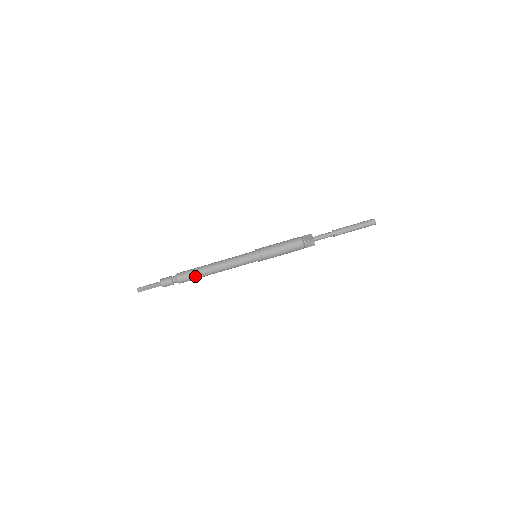
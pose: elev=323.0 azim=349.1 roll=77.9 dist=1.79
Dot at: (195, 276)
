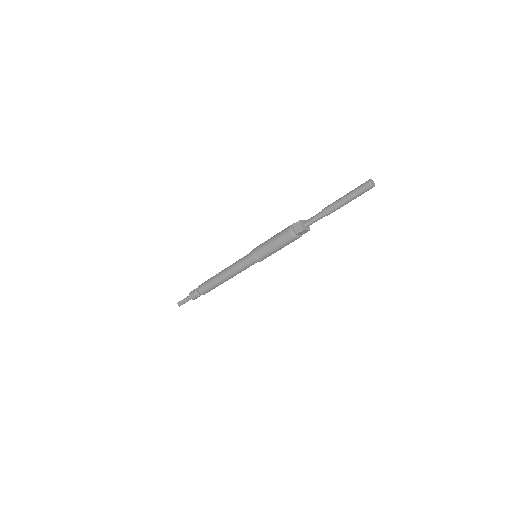
Dot at: (209, 282)
